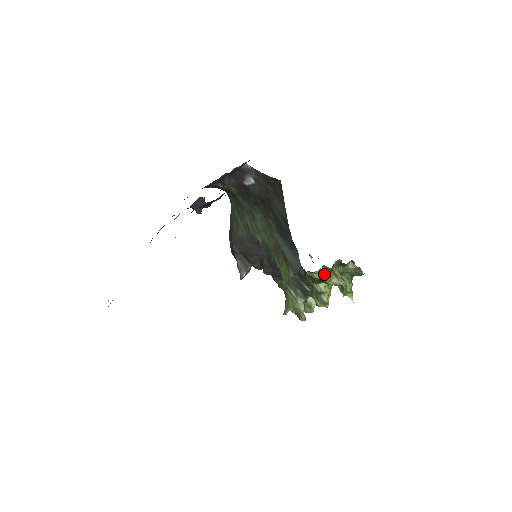
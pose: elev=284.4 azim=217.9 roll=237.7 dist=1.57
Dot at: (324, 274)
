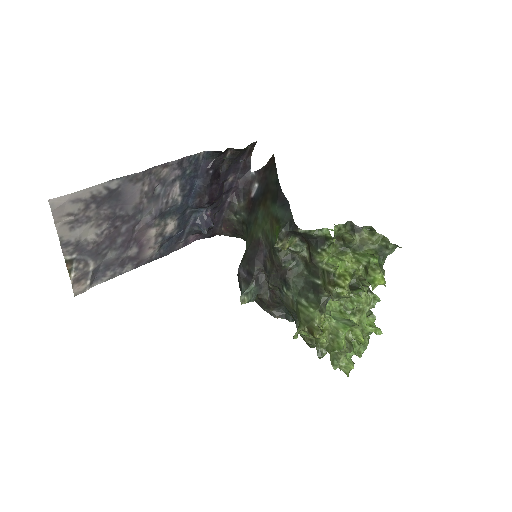
Dot at: (326, 228)
